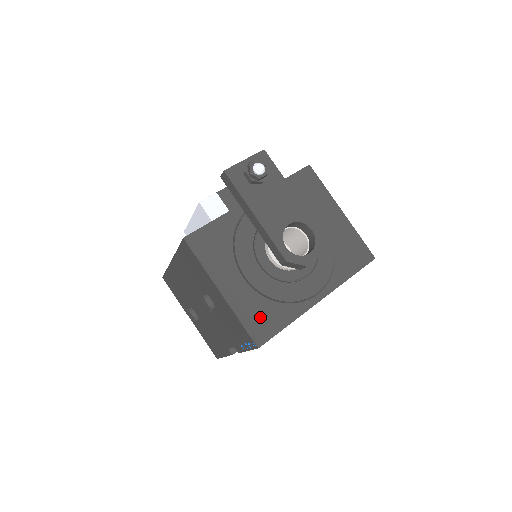
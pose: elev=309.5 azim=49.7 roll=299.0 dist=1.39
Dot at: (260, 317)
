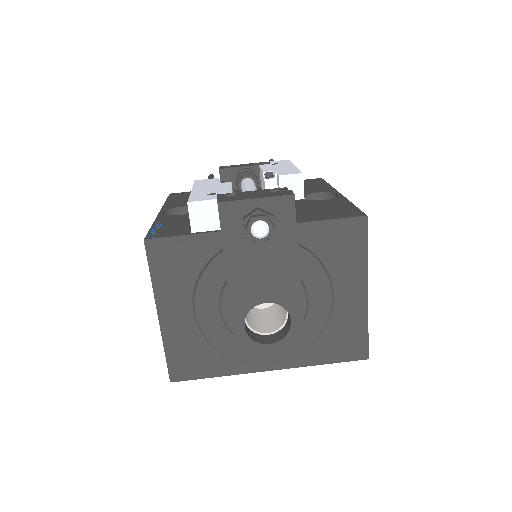
Dot at: (189, 357)
